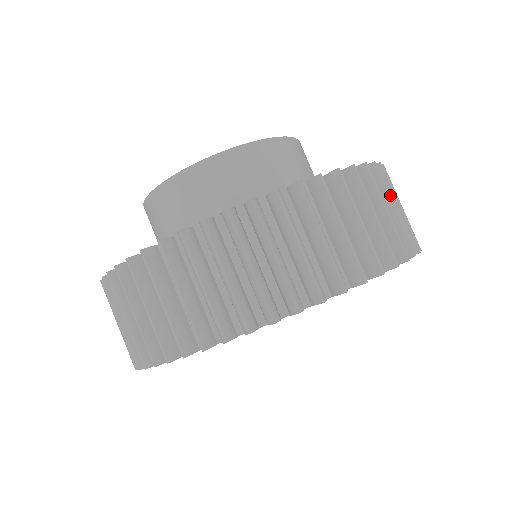
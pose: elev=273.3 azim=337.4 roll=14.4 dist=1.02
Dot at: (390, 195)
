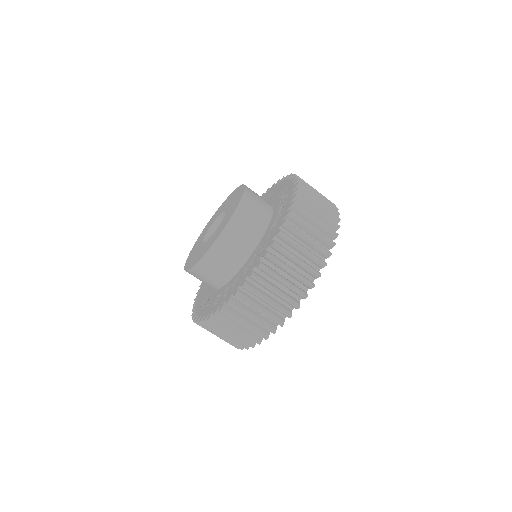
Dot at: (300, 235)
